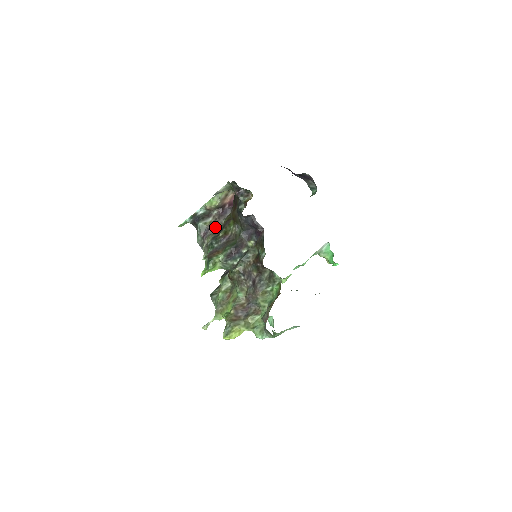
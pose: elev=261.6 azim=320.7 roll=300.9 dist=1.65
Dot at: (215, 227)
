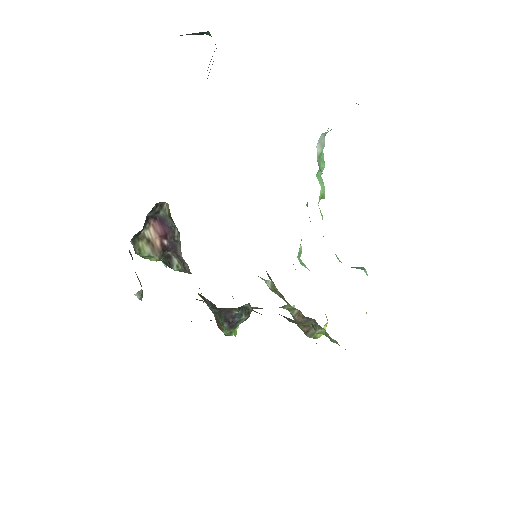
Dot at: (188, 268)
